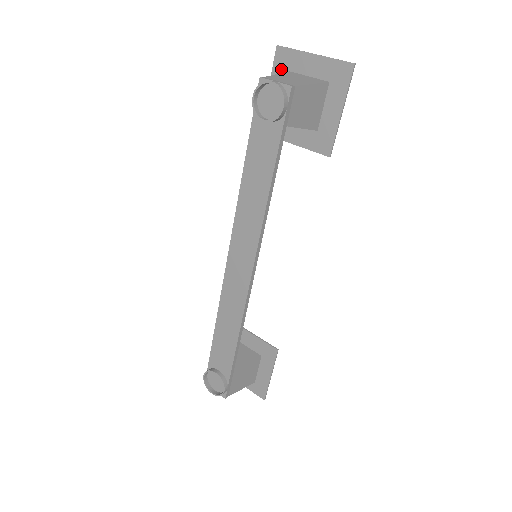
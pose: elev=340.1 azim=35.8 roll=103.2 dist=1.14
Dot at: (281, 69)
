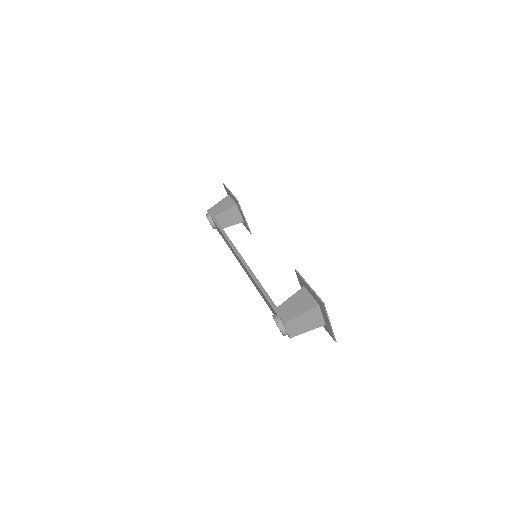
Dot at: (318, 300)
